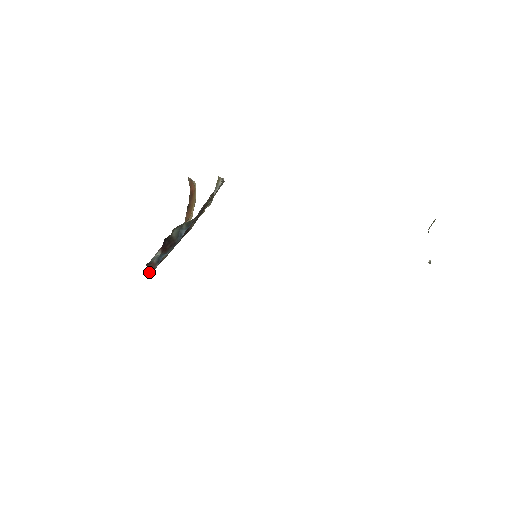
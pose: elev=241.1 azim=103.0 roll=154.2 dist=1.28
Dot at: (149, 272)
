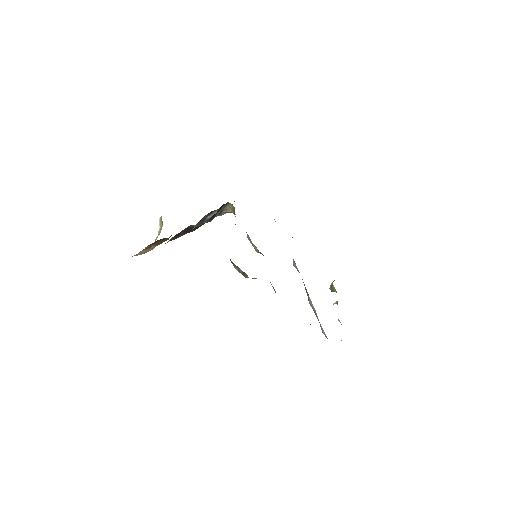
Dot at: (196, 226)
